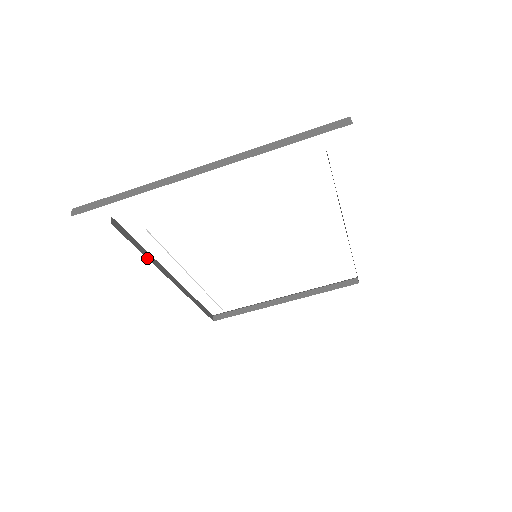
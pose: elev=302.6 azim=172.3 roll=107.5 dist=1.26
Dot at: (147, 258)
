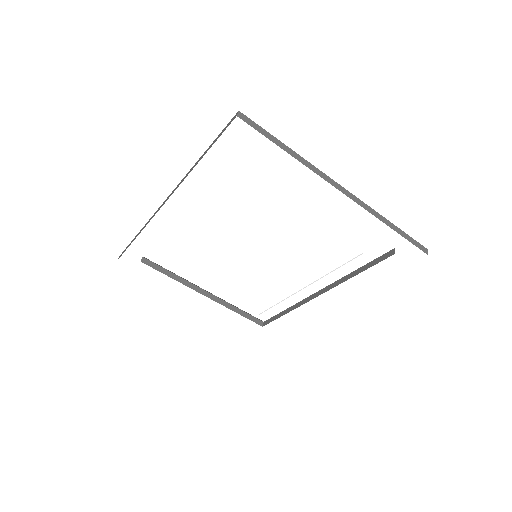
Dot at: occluded
